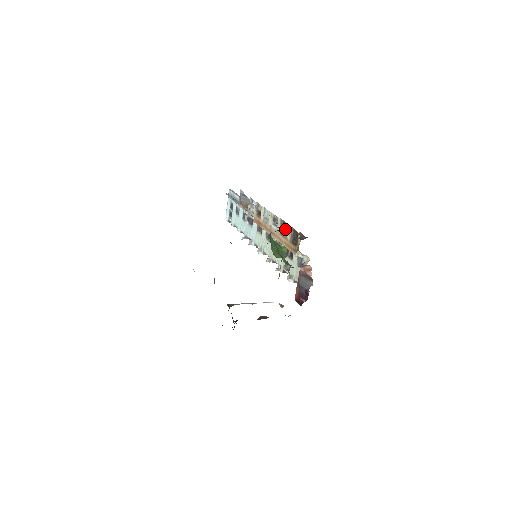
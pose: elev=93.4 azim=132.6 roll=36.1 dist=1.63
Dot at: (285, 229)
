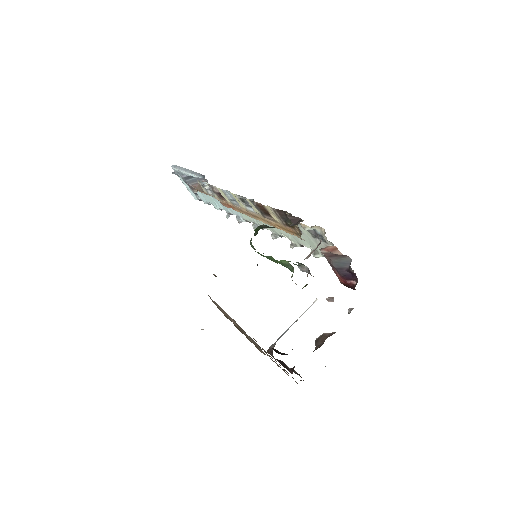
Dot at: (265, 211)
